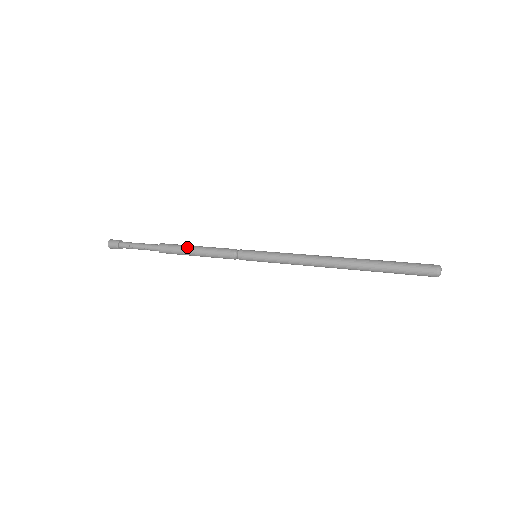
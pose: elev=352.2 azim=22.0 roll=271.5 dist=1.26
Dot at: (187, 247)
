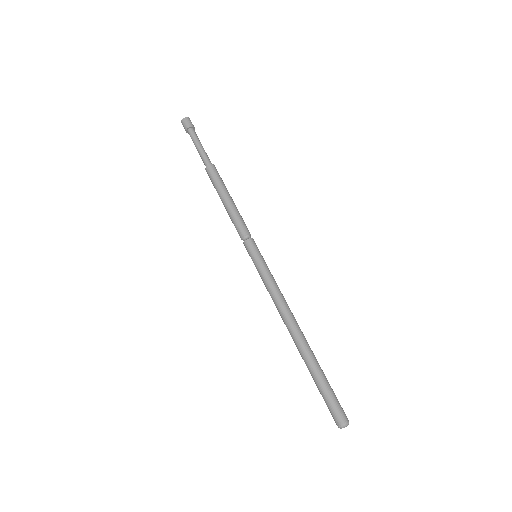
Dot at: (221, 192)
